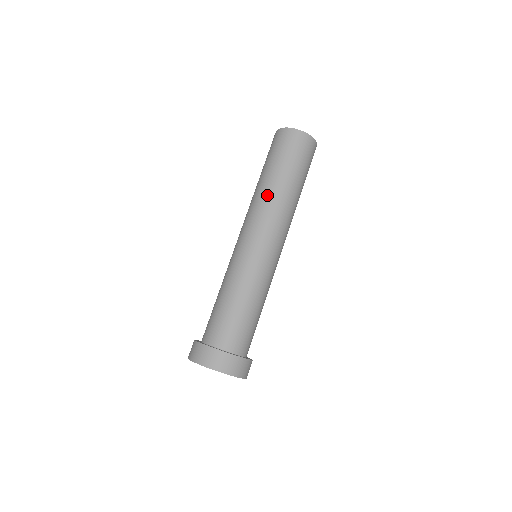
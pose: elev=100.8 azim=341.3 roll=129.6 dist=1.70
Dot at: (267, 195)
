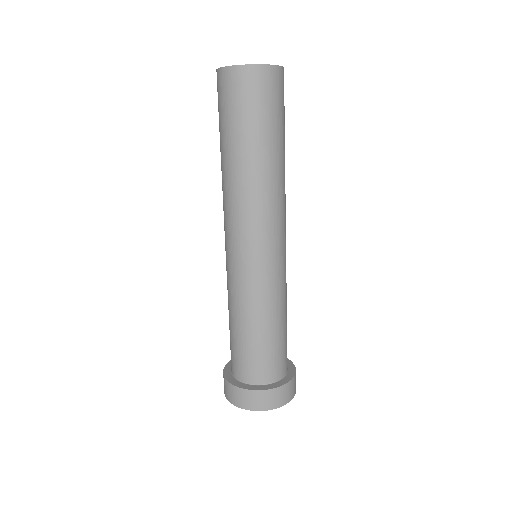
Dot at: (242, 184)
